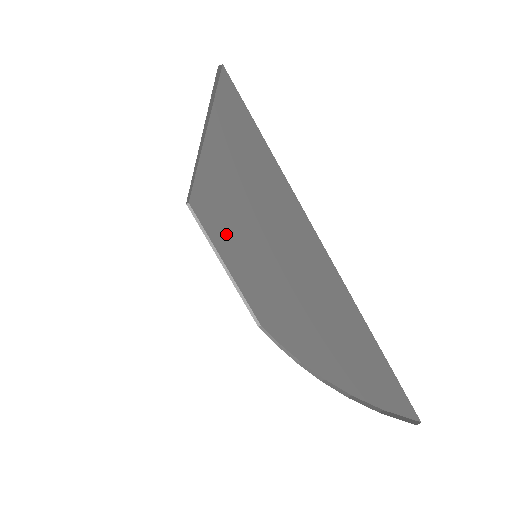
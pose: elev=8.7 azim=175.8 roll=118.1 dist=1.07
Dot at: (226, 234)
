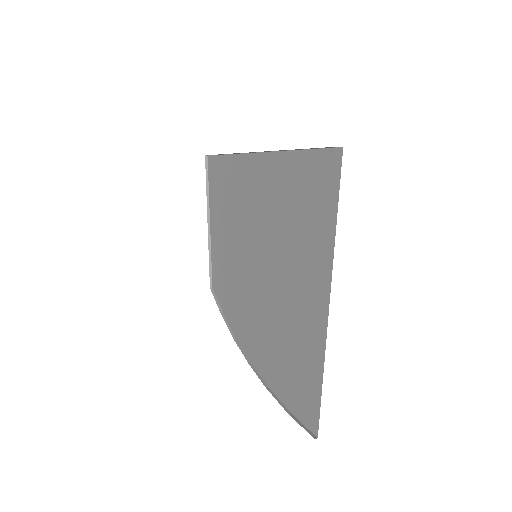
Dot at: (234, 214)
